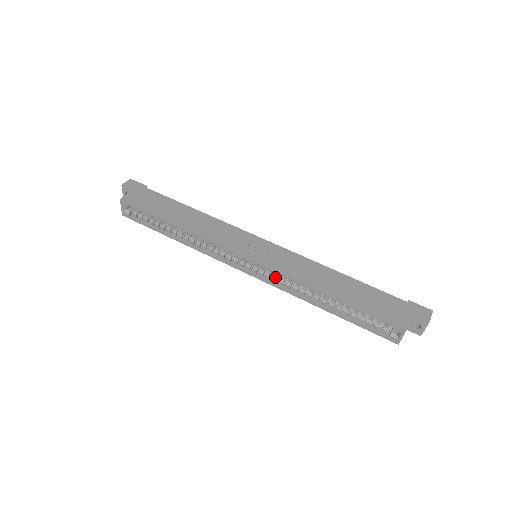
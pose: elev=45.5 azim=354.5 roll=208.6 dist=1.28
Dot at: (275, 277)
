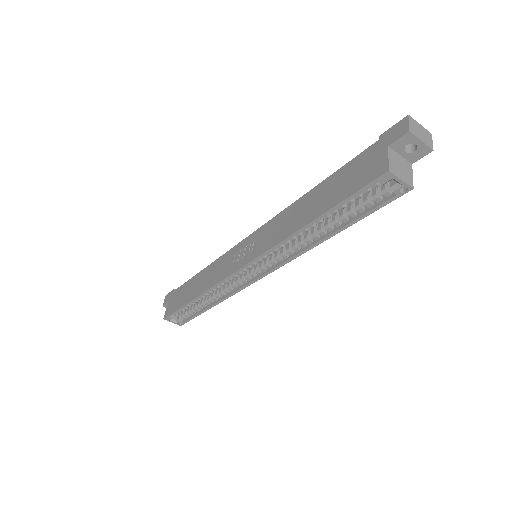
Dot at: (275, 257)
